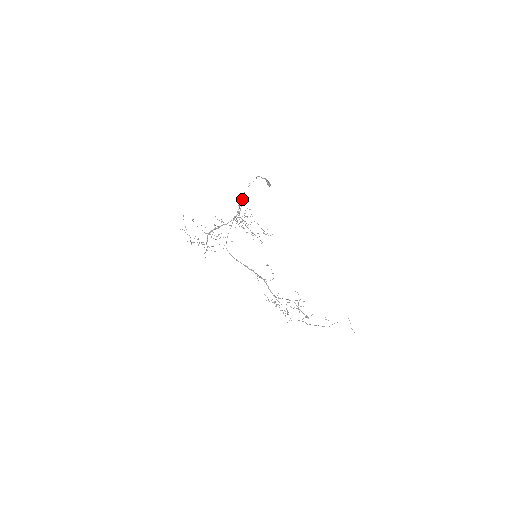
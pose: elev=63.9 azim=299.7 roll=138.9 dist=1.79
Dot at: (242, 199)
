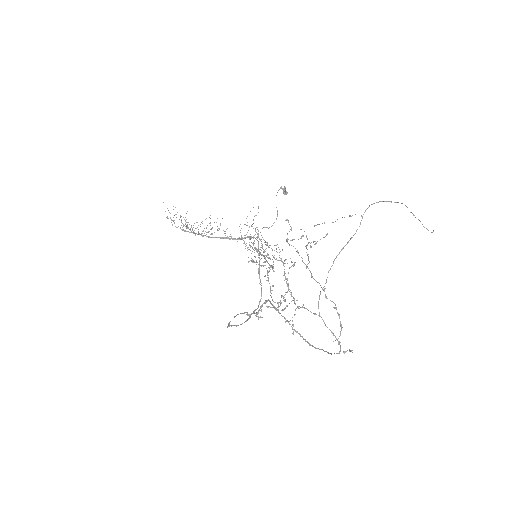
Dot at: occluded
